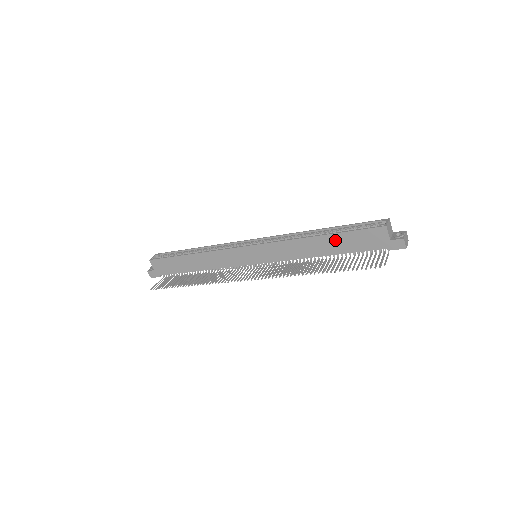
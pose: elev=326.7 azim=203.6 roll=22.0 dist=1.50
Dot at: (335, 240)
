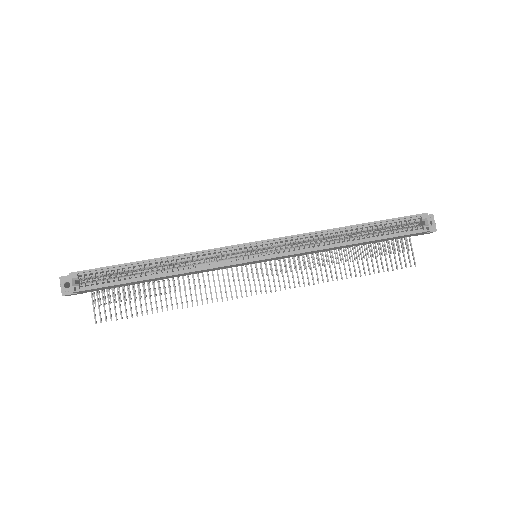
Dot at: (370, 242)
